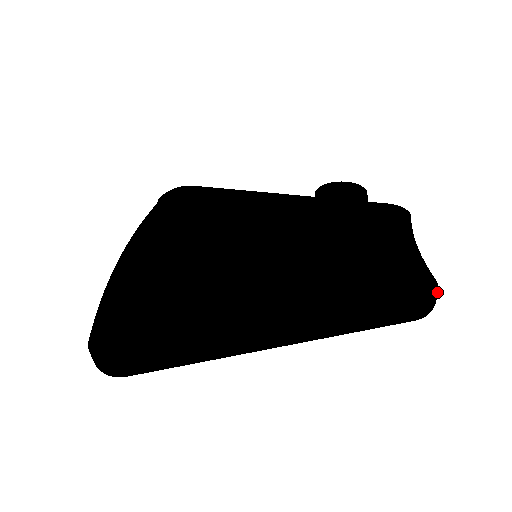
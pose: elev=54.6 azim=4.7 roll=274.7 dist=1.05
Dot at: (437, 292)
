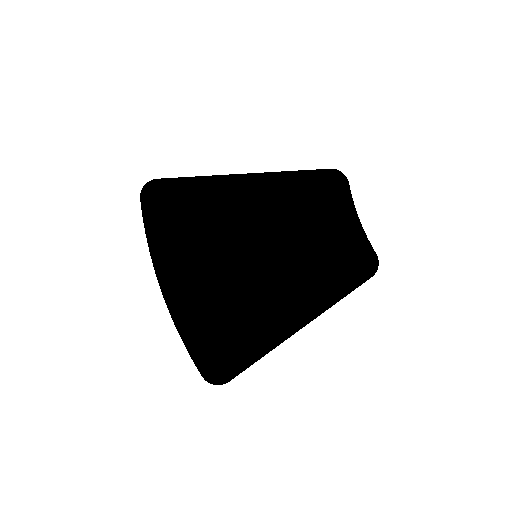
Dot at: (378, 265)
